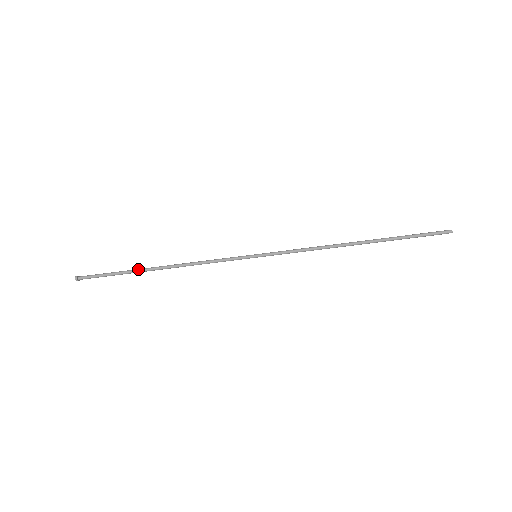
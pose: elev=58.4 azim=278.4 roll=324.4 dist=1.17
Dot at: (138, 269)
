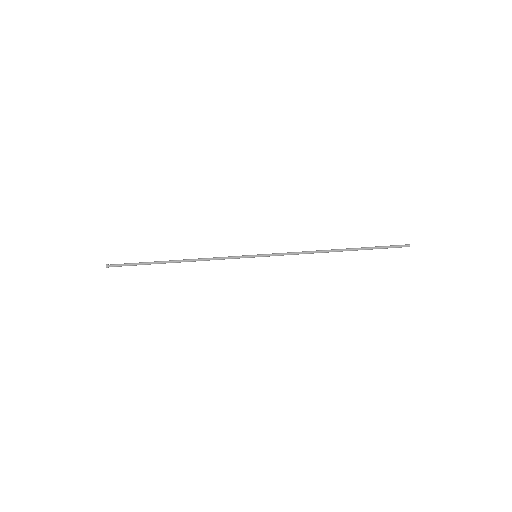
Dot at: (159, 262)
